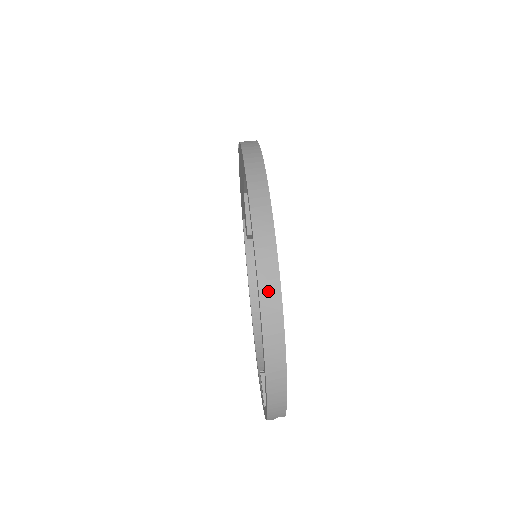
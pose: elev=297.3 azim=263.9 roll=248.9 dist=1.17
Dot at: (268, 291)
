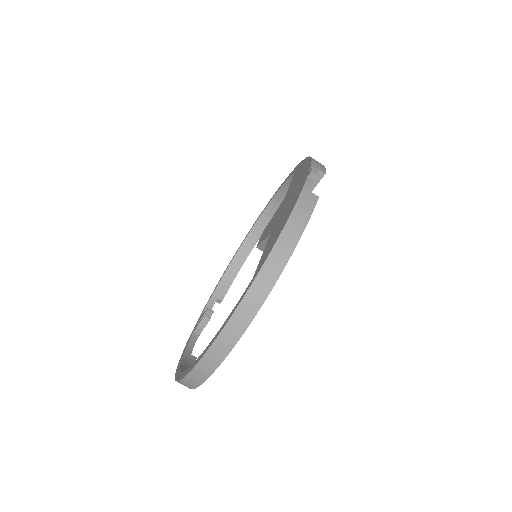
Dot at: (196, 376)
